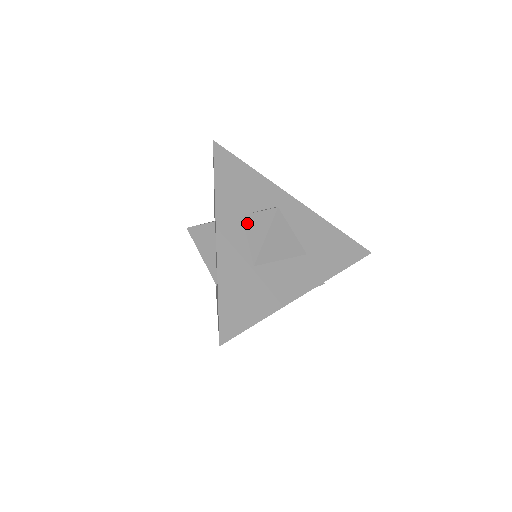
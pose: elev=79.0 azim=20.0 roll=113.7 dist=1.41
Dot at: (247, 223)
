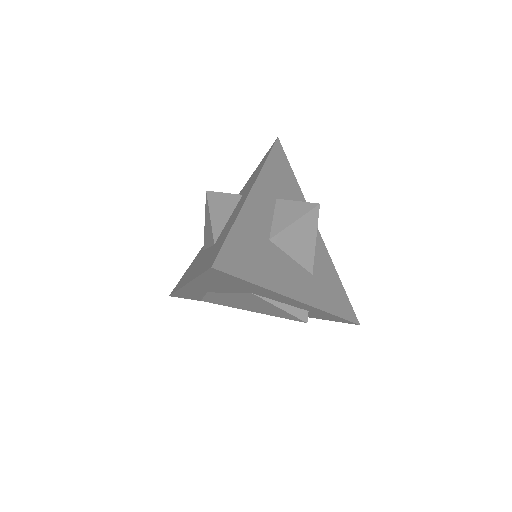
Dot at: (279, 205)
